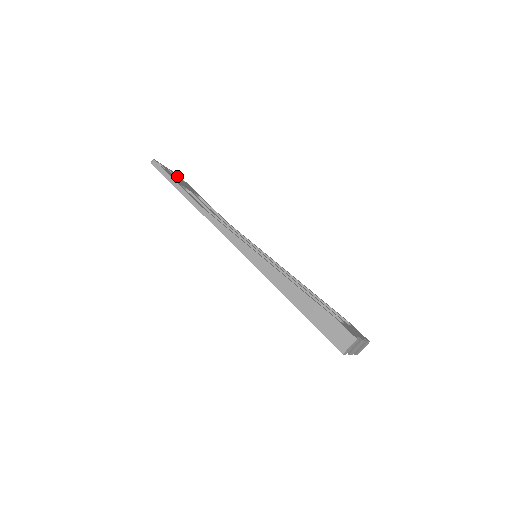
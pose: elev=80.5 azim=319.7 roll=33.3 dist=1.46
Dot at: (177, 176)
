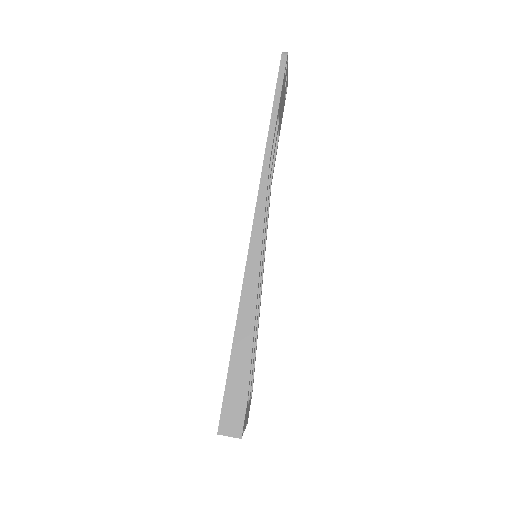
Dot at: occluded
